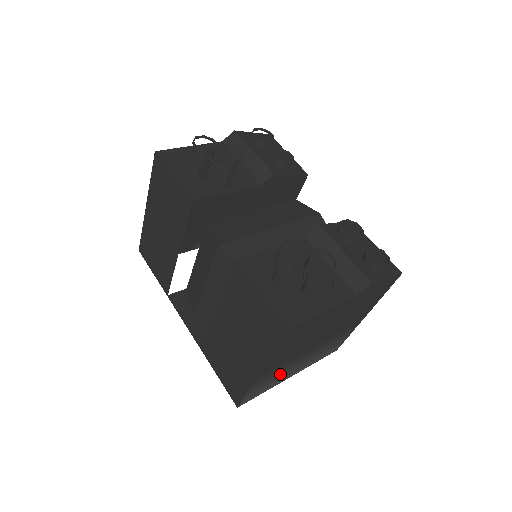
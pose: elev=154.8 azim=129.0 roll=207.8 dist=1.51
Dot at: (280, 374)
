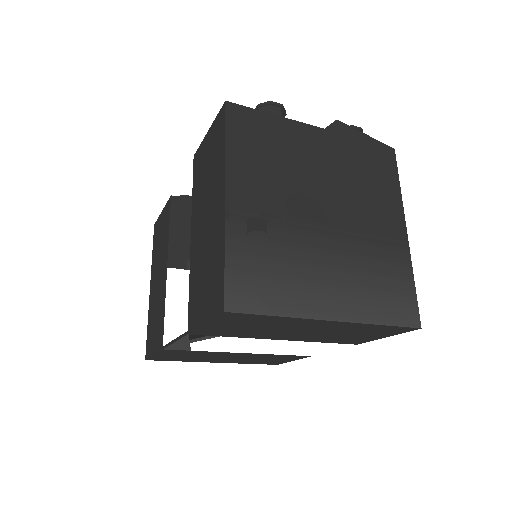
Dot at: (287, 266)
